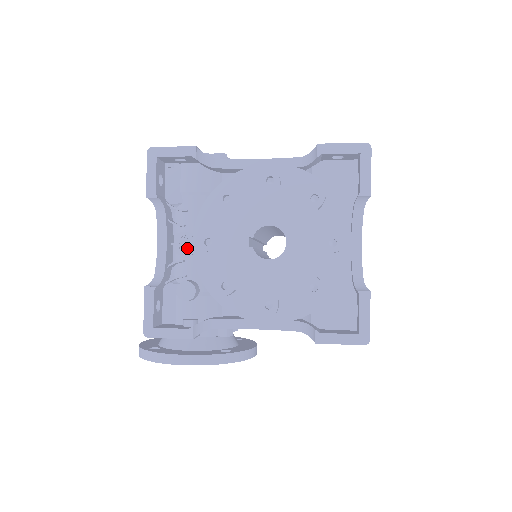
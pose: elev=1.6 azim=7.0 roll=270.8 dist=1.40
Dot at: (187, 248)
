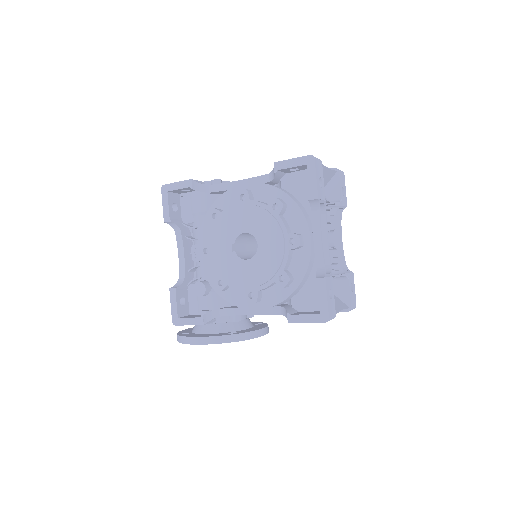
Dot at: occluded
